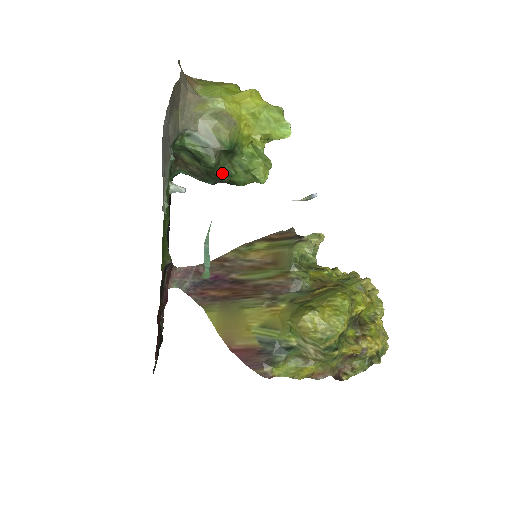
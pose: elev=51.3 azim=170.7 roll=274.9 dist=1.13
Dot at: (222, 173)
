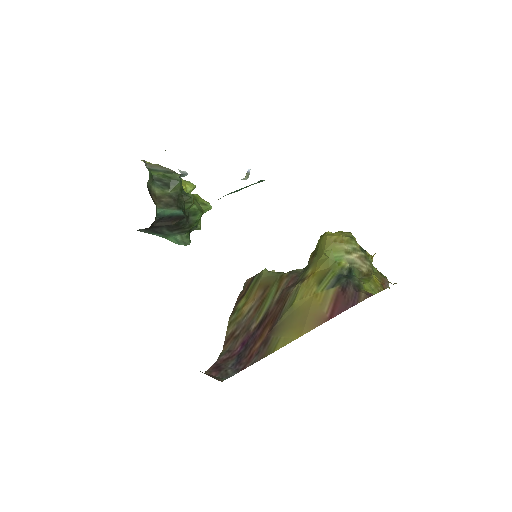
Dot at: (187, 193)
